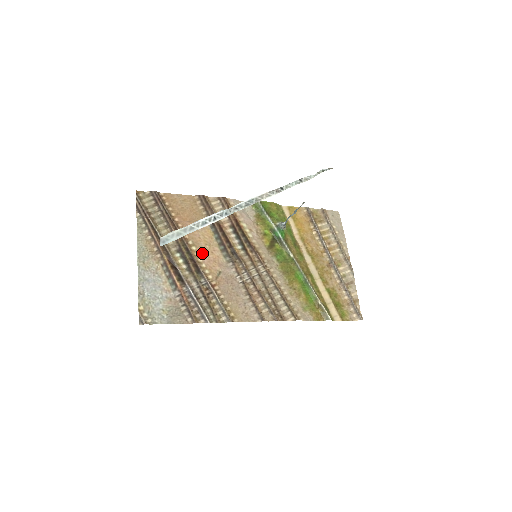
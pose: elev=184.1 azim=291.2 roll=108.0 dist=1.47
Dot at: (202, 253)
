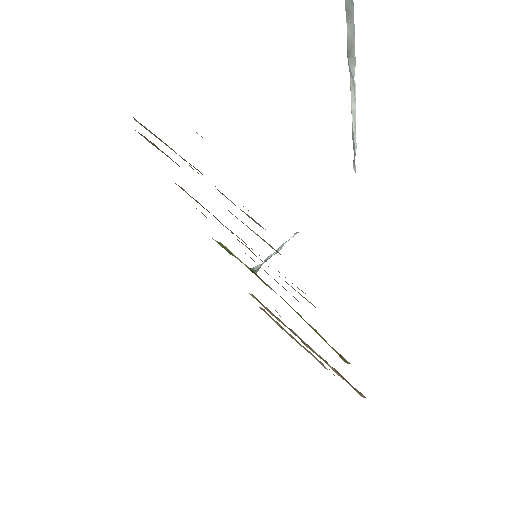
Dot at: occluded
